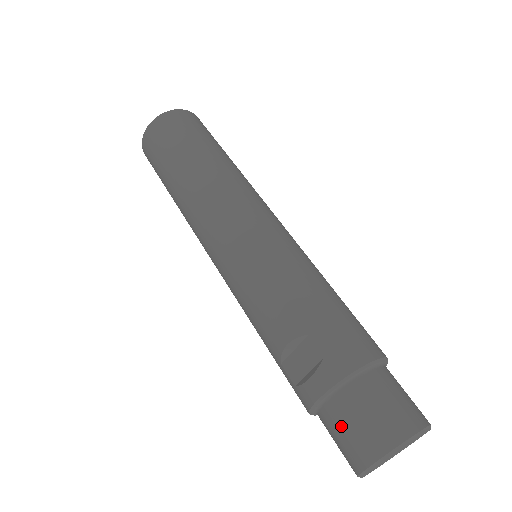
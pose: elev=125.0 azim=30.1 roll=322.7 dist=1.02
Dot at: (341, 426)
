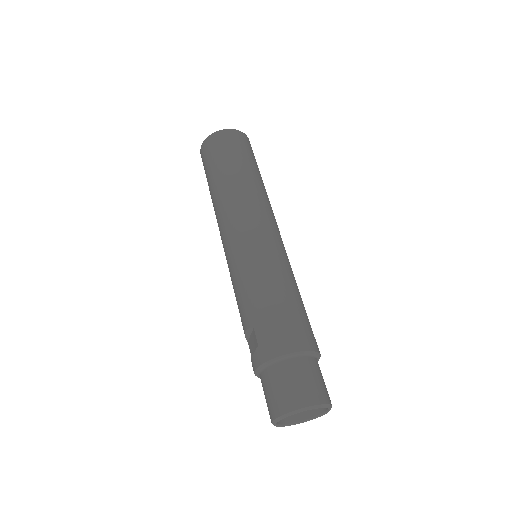
Dot at: (264, 392)
